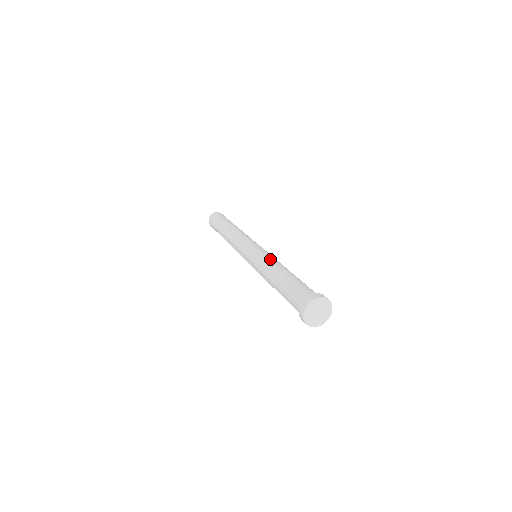
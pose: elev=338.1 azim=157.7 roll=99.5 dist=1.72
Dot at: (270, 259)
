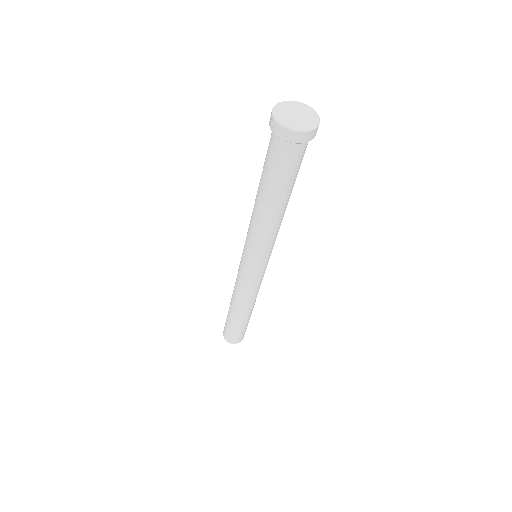
Dot at: occluded
